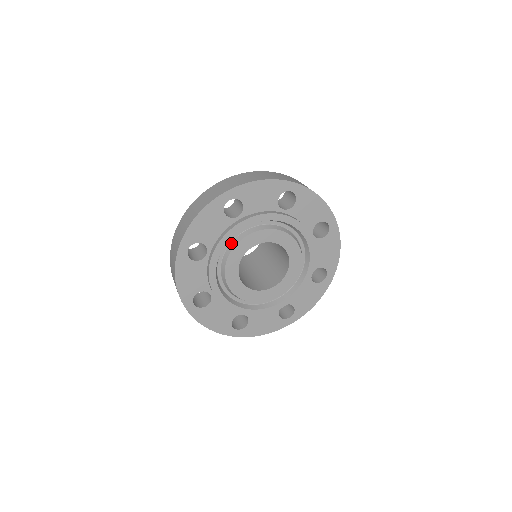
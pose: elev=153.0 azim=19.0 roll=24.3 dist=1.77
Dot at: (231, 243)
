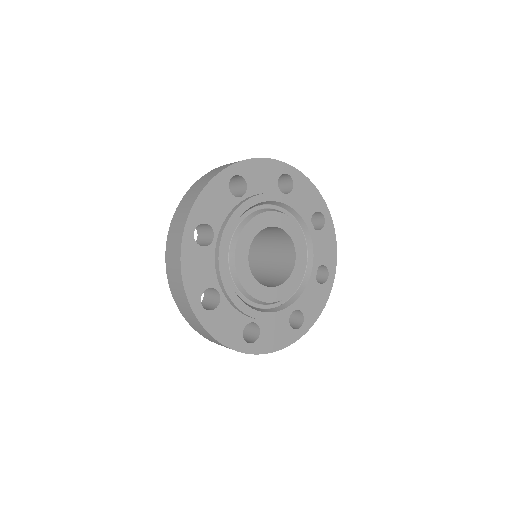
Dot at: (229, 265)
